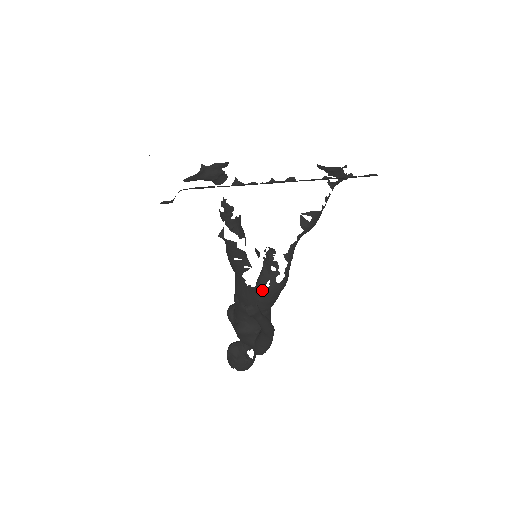
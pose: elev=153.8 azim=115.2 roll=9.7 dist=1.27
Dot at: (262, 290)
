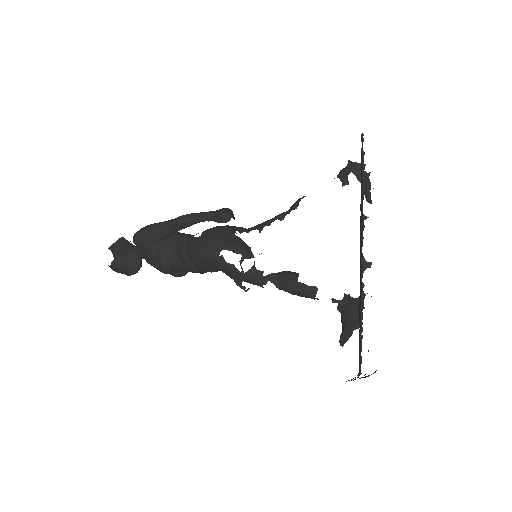
Dot at: occluded
